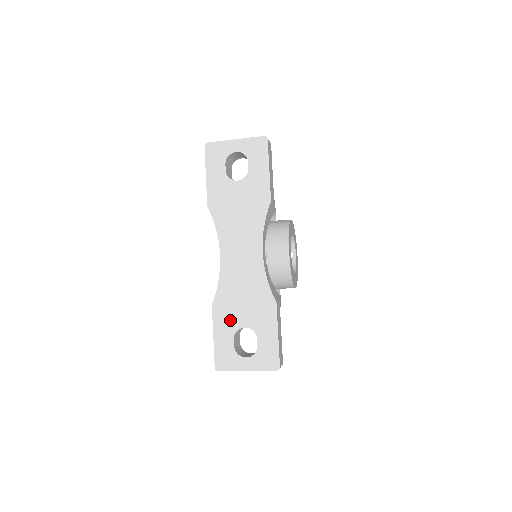
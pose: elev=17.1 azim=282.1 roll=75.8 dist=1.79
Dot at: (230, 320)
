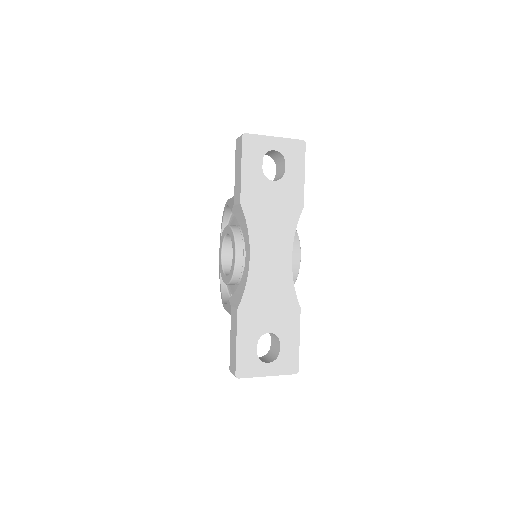
Dot at: (255, 325)
